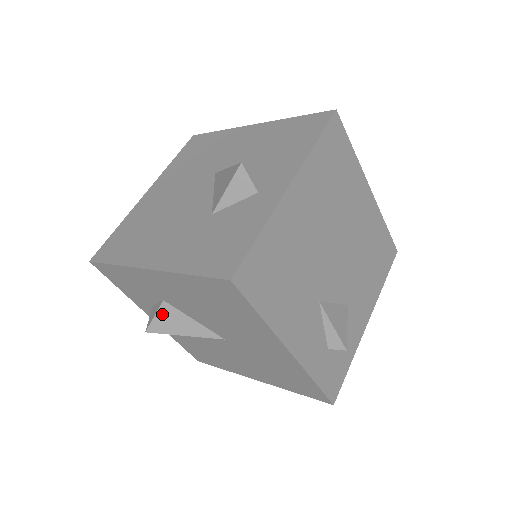
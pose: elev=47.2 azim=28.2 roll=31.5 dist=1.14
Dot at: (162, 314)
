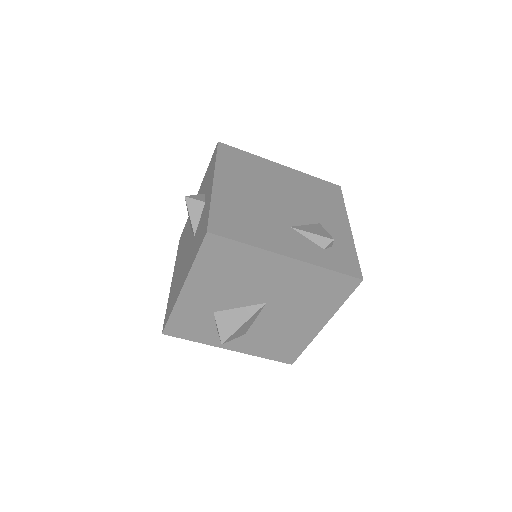
Dot at: (220, 322)
